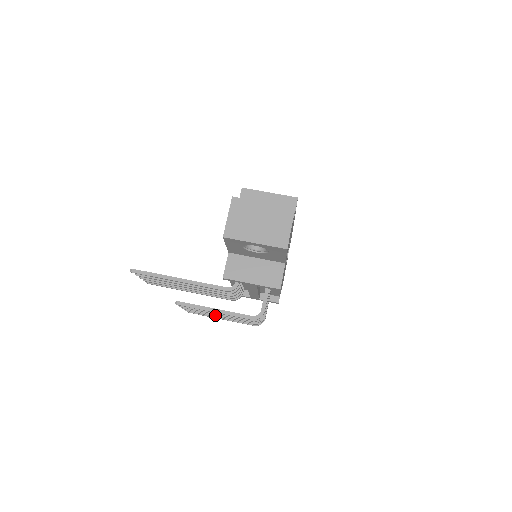
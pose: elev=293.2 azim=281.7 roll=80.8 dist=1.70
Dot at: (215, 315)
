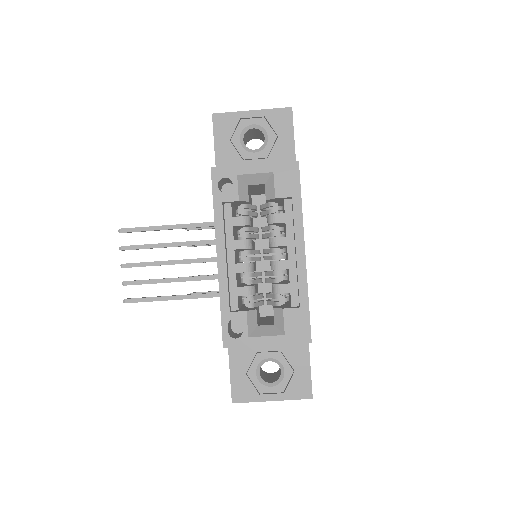
Dot at: occluded
